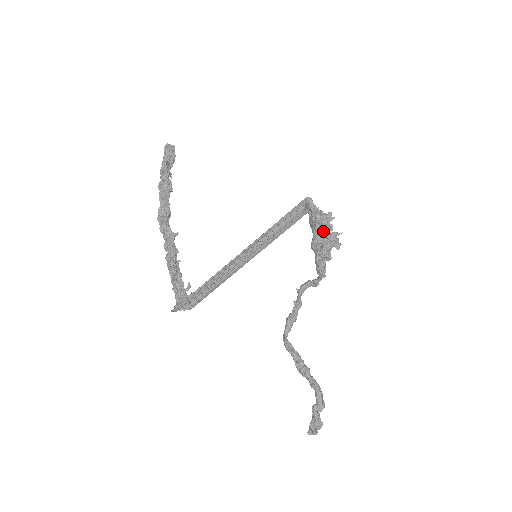
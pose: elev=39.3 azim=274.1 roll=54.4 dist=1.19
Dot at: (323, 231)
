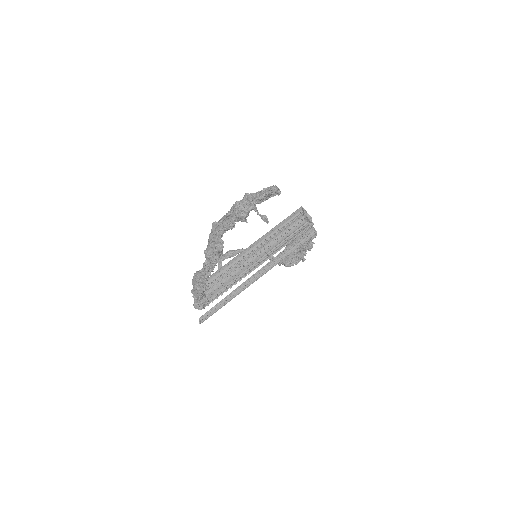
Dot at: (304, 253)
